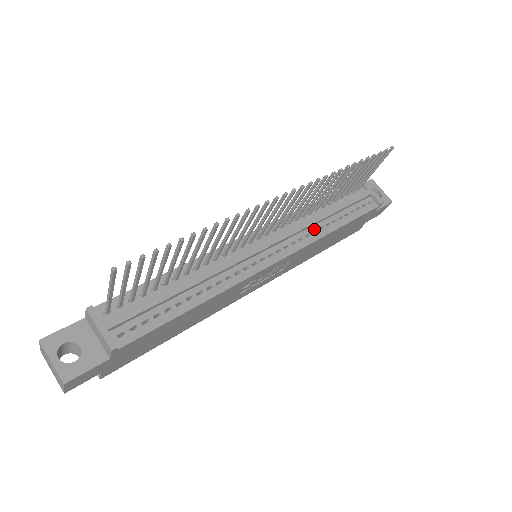
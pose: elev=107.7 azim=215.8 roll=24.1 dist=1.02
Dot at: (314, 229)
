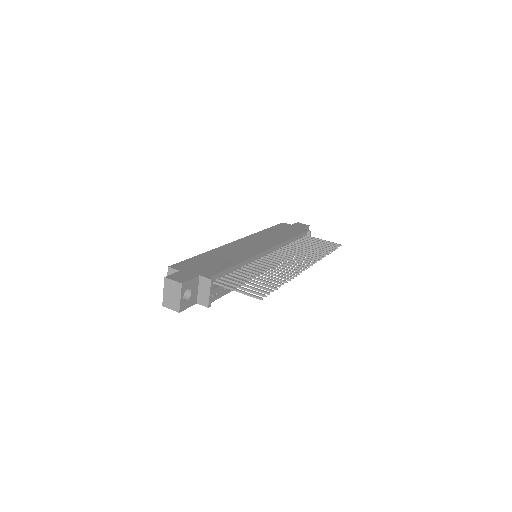
Dot at: occluded
